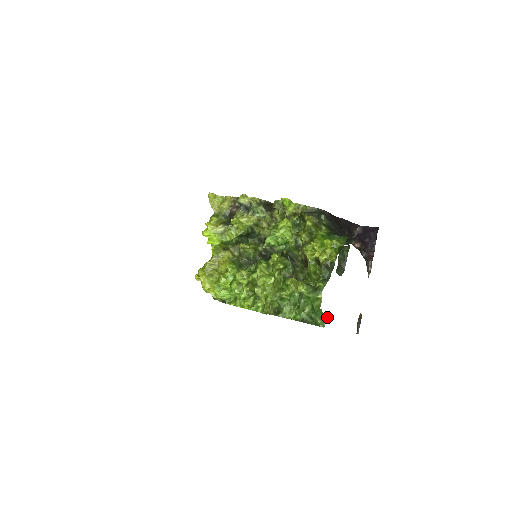
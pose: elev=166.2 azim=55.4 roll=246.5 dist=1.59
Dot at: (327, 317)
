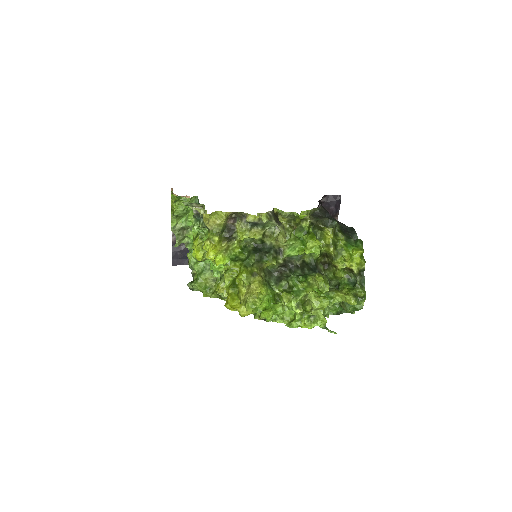
Dot at: occluded
